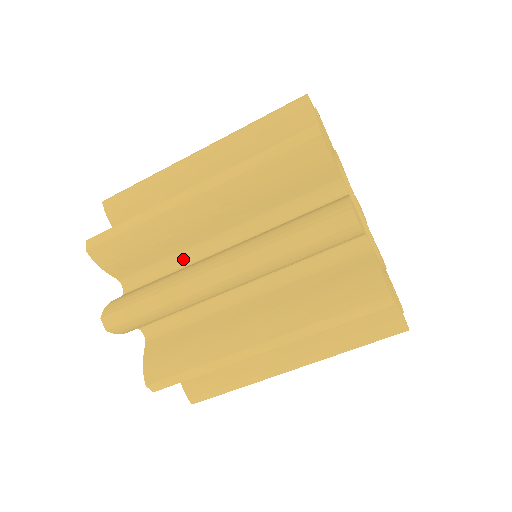
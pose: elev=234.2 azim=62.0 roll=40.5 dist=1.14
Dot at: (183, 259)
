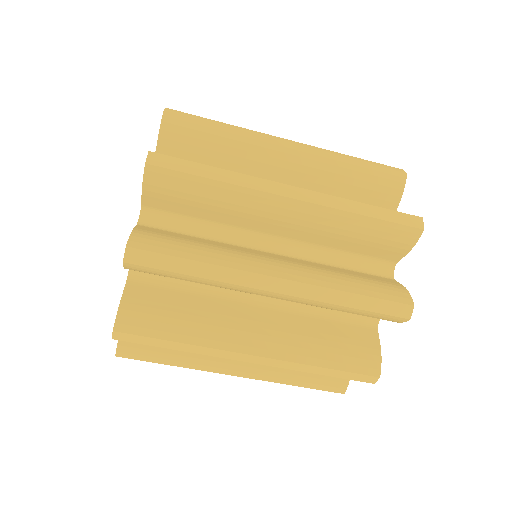
Dot at: occluded
